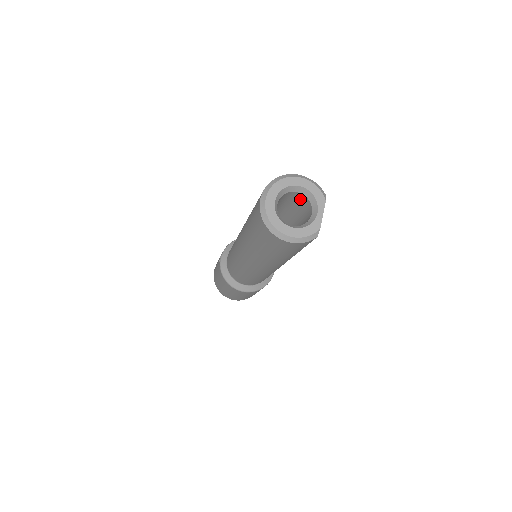
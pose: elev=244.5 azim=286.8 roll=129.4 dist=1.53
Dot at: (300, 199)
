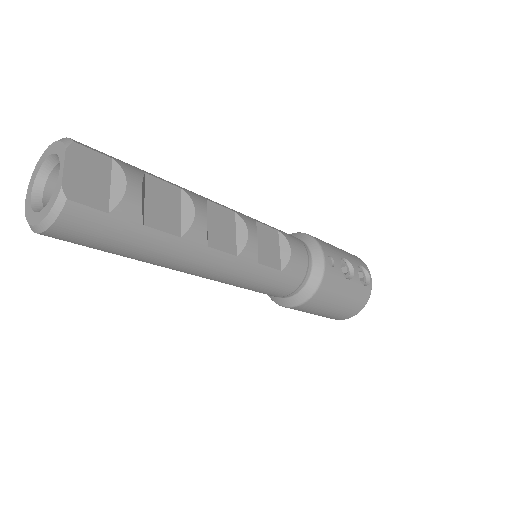
Dot at: occluded
